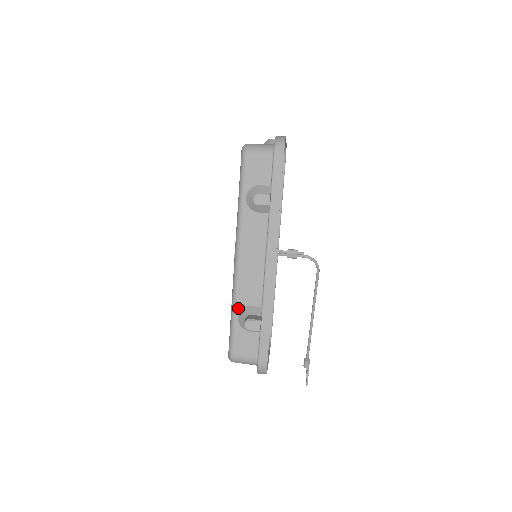
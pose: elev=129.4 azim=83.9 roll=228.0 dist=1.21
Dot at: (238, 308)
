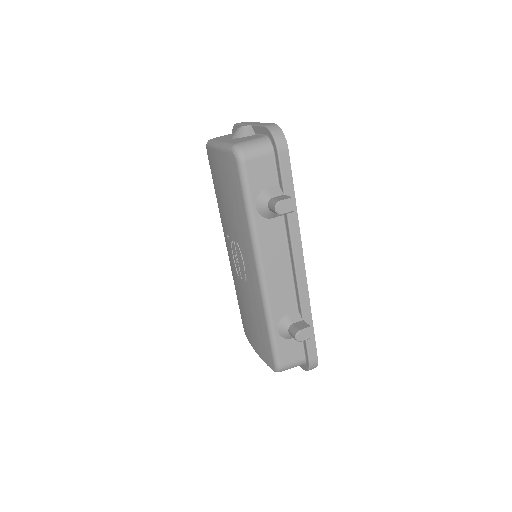
Dot at: (275, 322)
